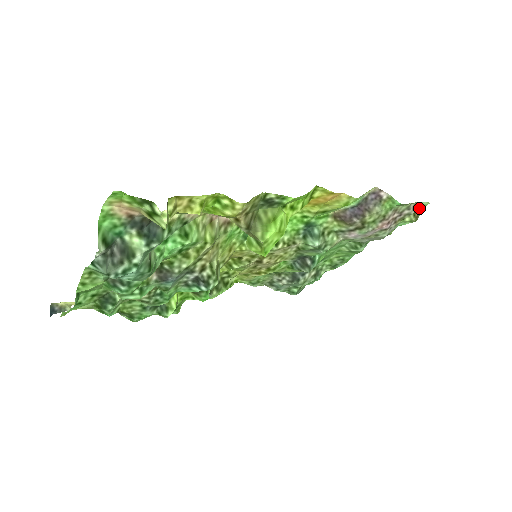
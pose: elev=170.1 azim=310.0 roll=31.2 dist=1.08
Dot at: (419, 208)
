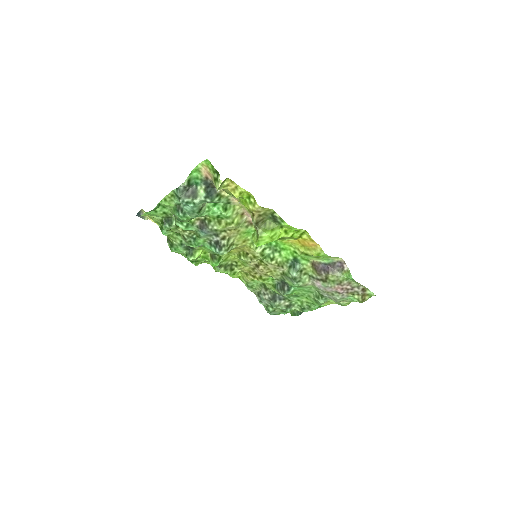
Dot at: (367, 294)
